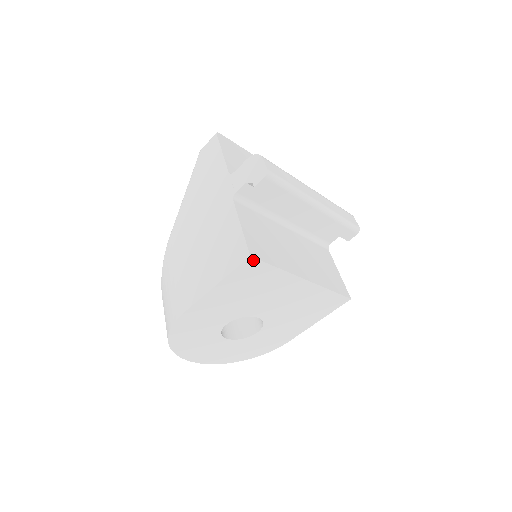
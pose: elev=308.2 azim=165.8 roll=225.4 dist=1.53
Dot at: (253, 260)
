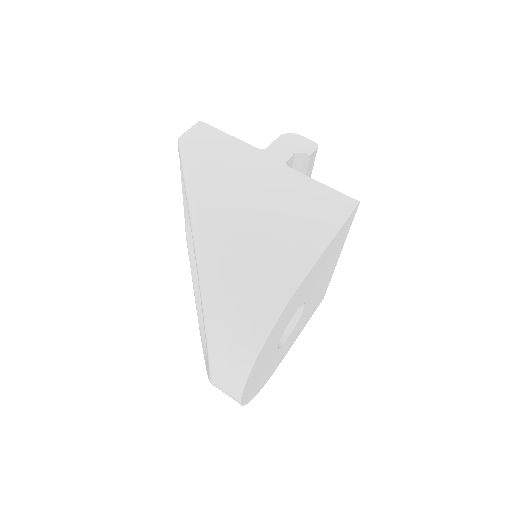
Dot at: (356, 209)
